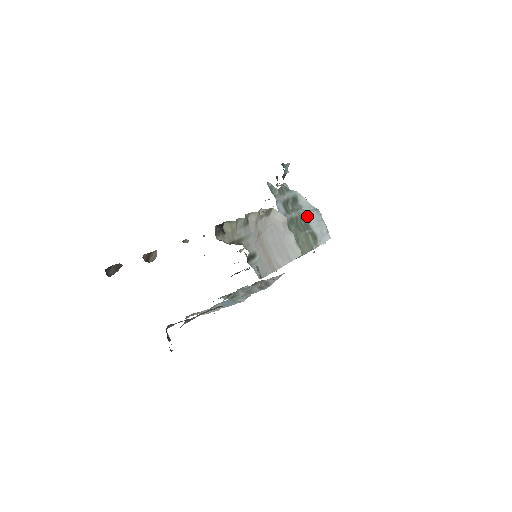
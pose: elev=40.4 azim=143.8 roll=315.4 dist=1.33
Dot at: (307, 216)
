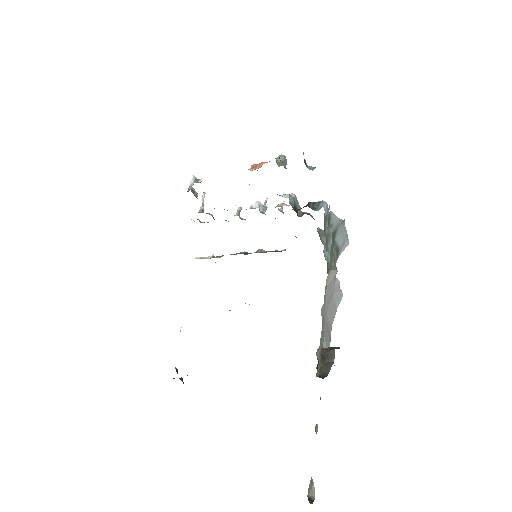
Dot at: (335, 232)
